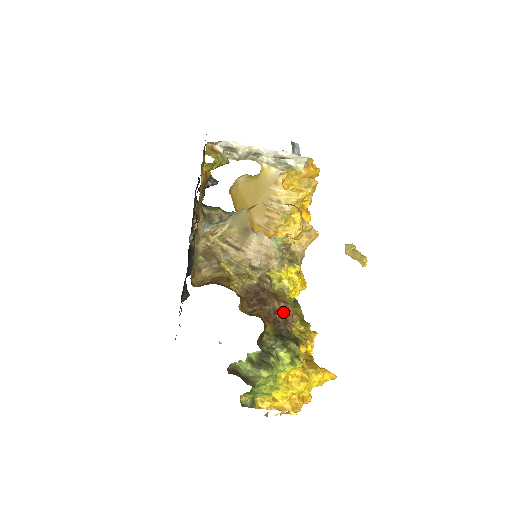
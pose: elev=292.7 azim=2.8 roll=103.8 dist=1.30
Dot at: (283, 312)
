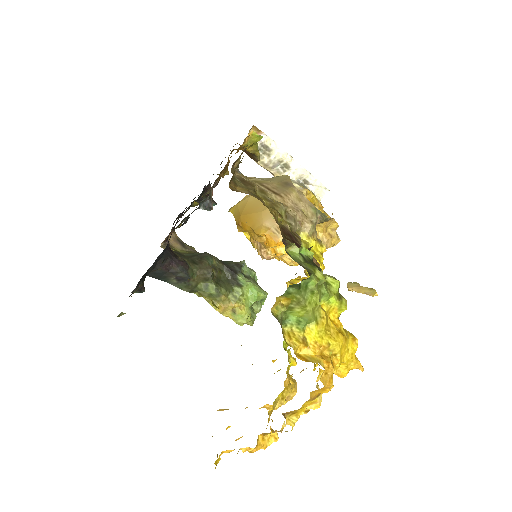
Dot at: occluded
